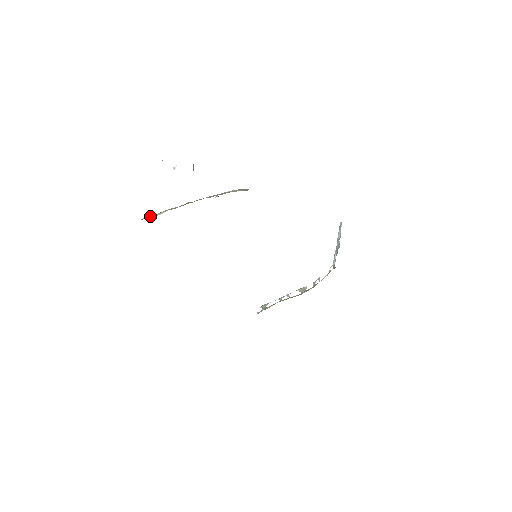
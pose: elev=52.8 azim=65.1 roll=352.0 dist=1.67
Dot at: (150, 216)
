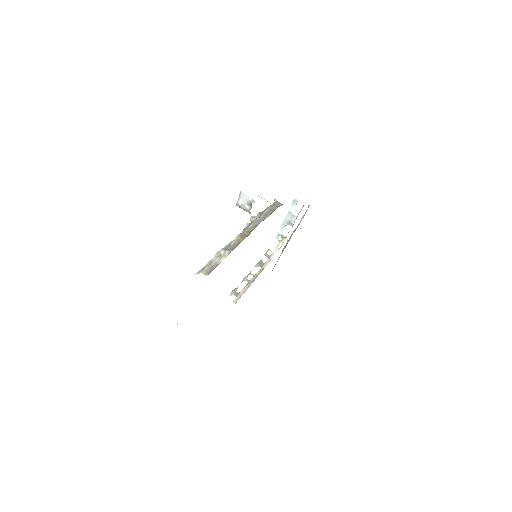
Dot at: (208, 266)
